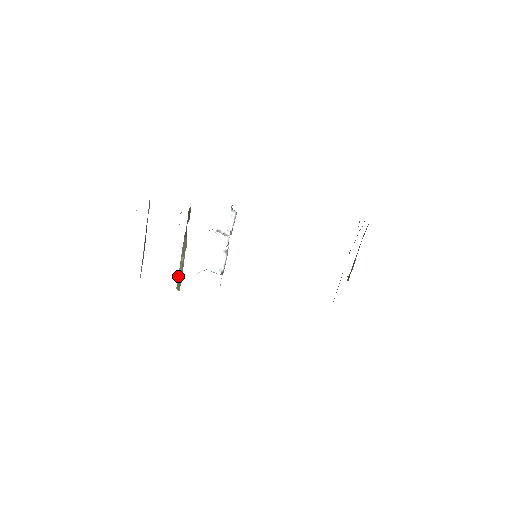
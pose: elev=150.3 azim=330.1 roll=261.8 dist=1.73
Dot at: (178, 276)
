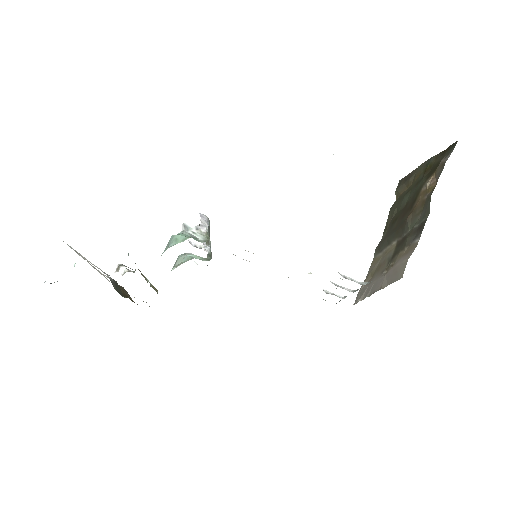
Dot at: occluded
